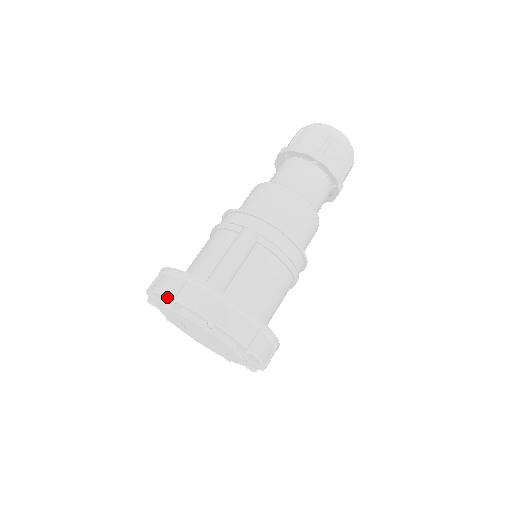
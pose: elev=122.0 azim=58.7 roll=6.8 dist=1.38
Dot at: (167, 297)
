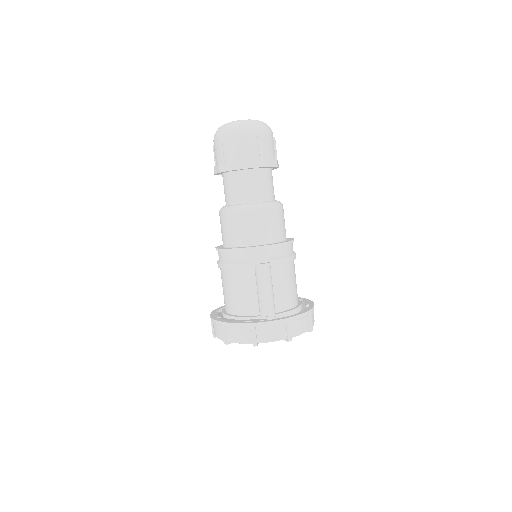
Dot at: occluded
